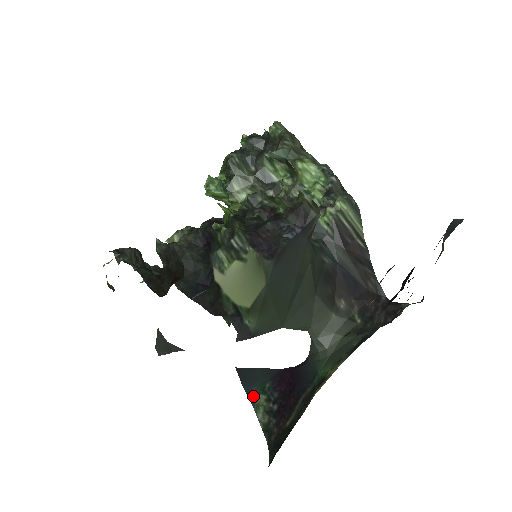
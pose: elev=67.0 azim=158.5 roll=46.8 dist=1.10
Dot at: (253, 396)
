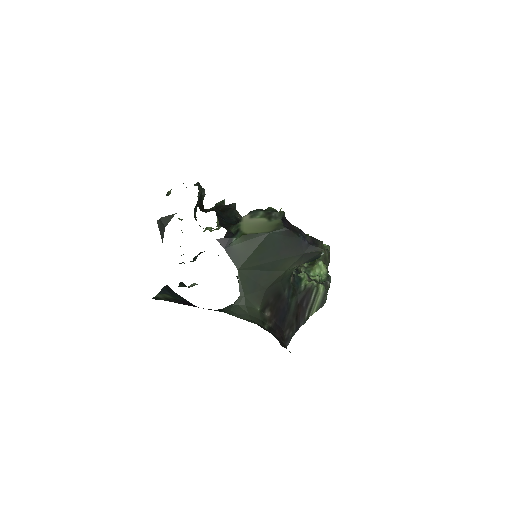
Dot at: (165, 292)
